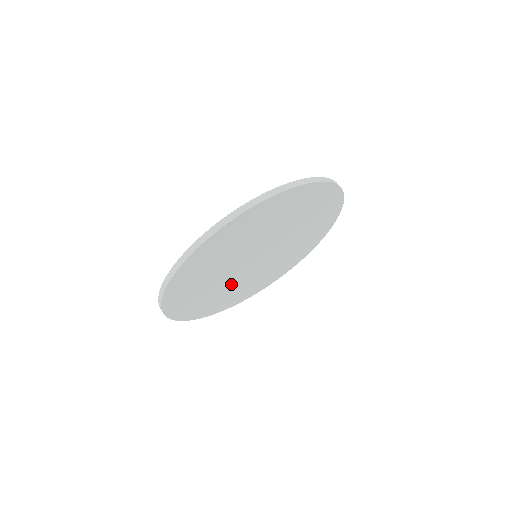
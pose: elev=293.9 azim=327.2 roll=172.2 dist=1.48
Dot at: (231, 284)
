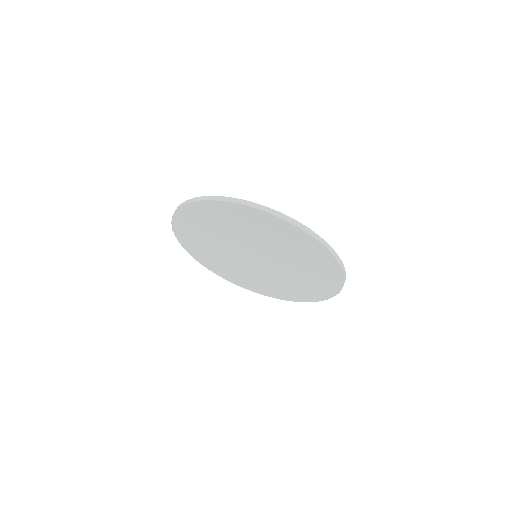
Dot at: (258, 274)
